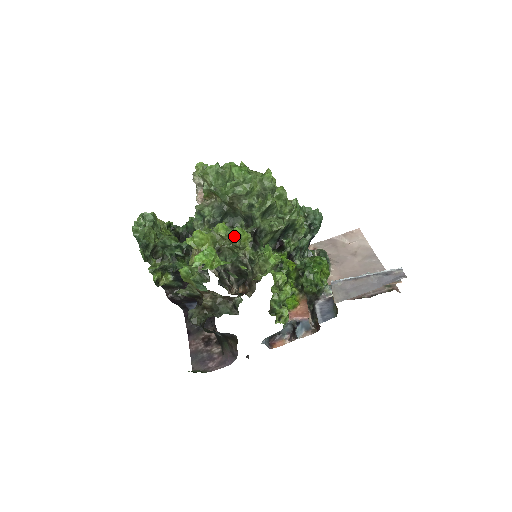
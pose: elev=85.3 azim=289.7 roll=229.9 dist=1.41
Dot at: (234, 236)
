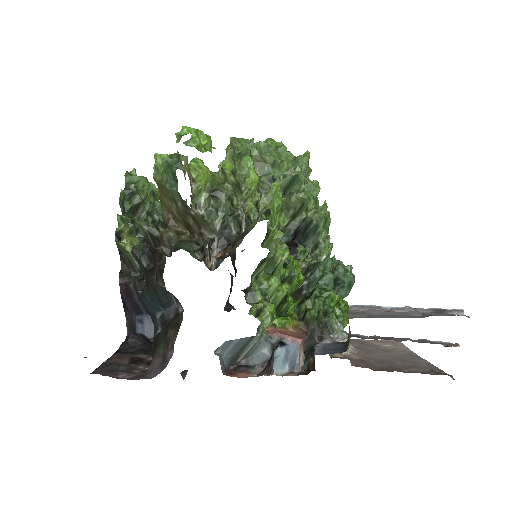
Dot at: (241, 166)
